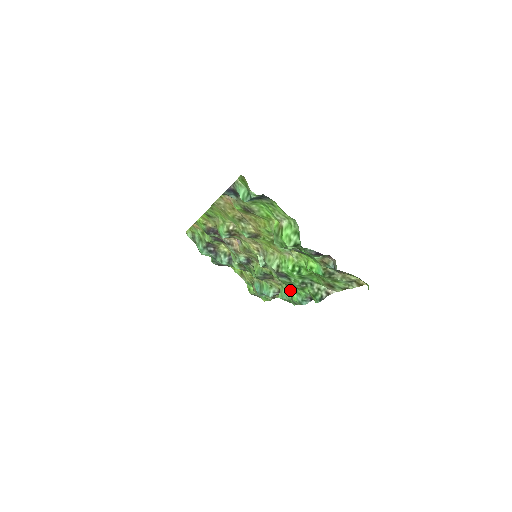
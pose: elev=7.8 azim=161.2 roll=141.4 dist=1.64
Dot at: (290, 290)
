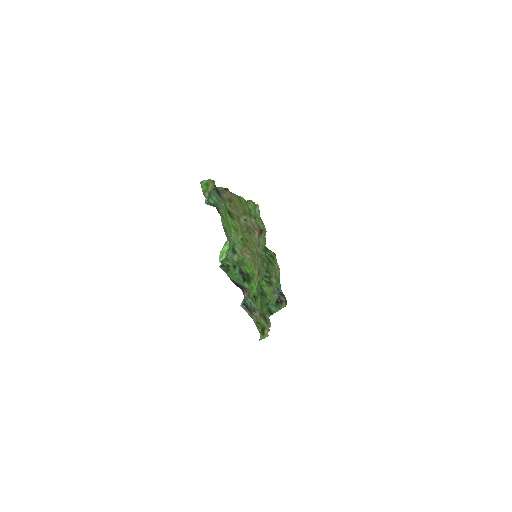
Dot at: (270, 302)
